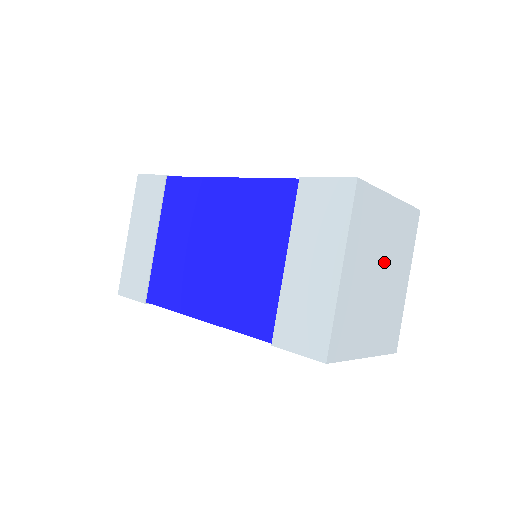
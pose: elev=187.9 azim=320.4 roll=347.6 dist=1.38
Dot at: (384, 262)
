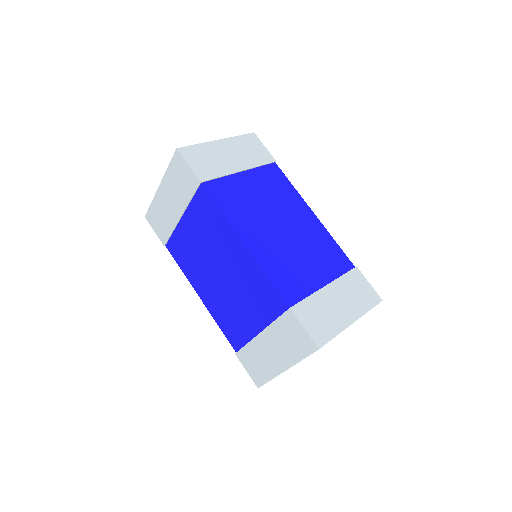
Dot at: occluded
